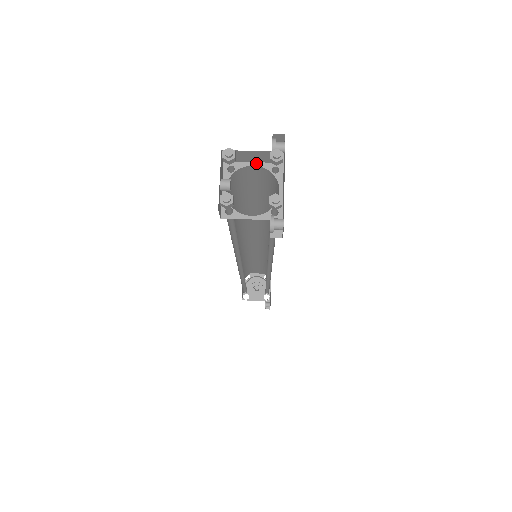
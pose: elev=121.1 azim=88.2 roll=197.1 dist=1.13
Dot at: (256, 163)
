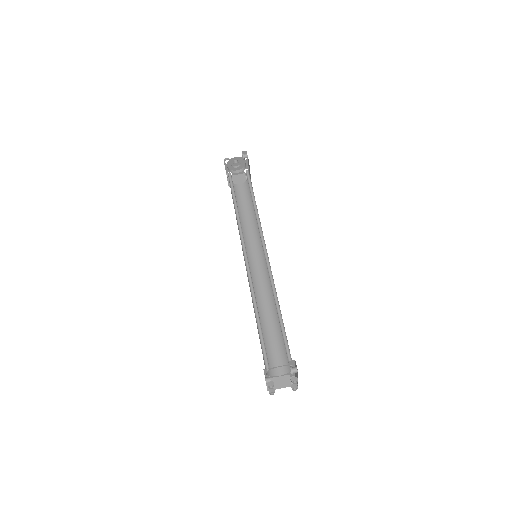
Dot at: (281, 366)
